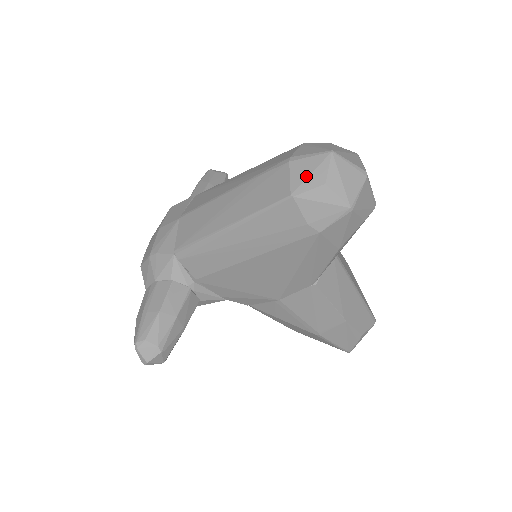
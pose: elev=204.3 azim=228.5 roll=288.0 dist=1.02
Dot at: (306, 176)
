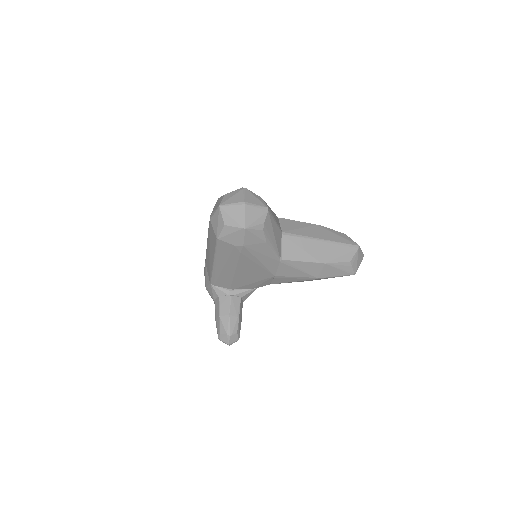
Dot at: (217, 225)
